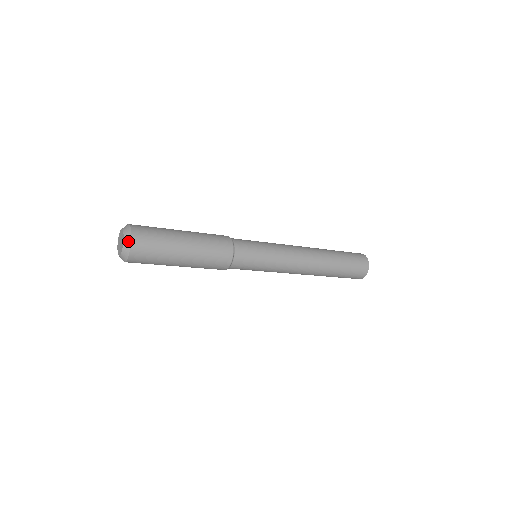
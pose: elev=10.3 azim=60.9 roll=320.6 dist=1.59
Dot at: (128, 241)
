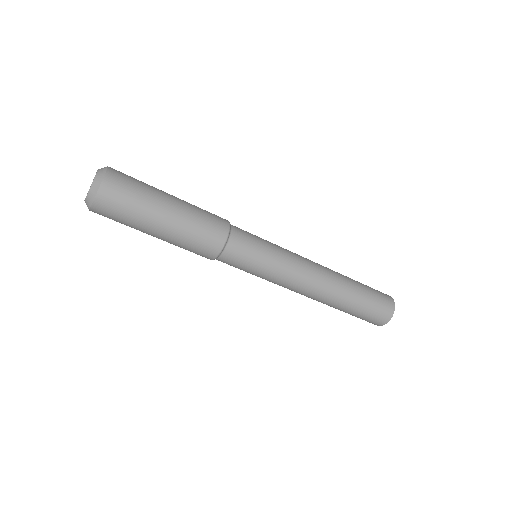
Dot at: (103, 169)
